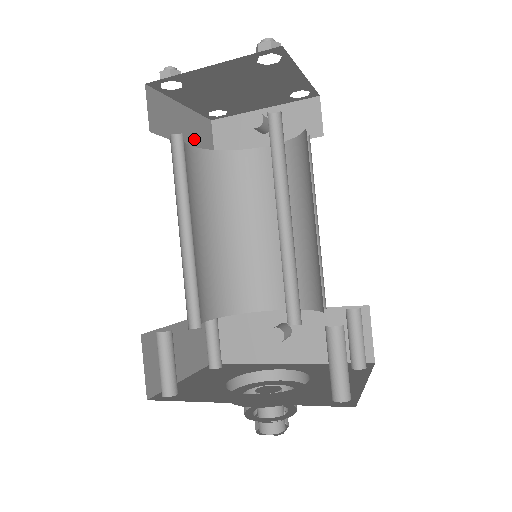
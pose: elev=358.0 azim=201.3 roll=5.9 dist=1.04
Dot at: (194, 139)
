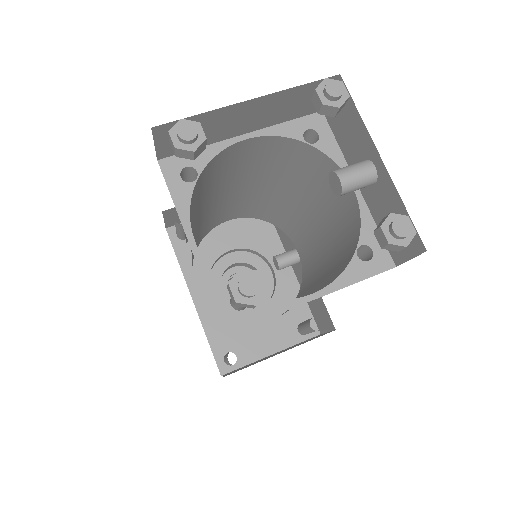
Dot at: (269, 118)
